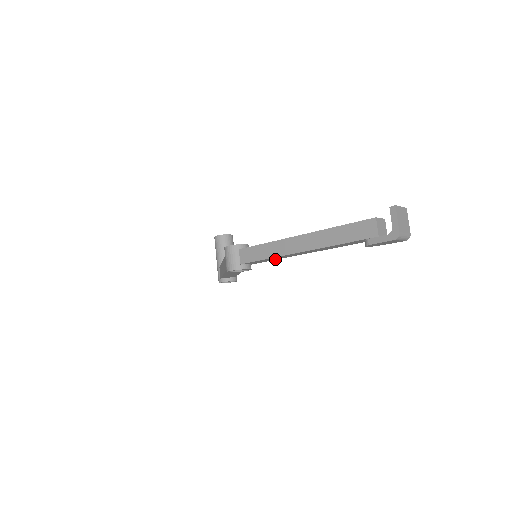
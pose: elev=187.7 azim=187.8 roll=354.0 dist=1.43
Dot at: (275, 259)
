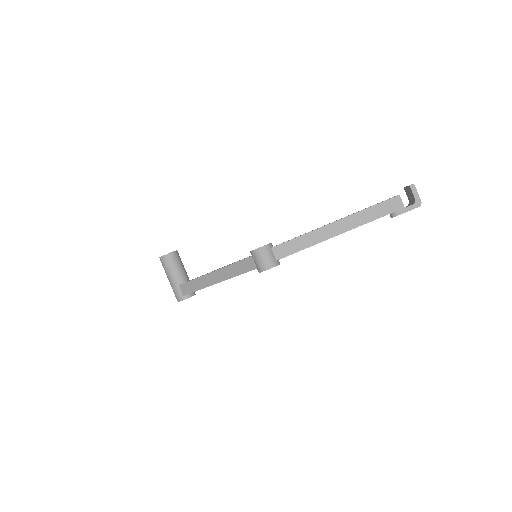
Dot at: occluded
